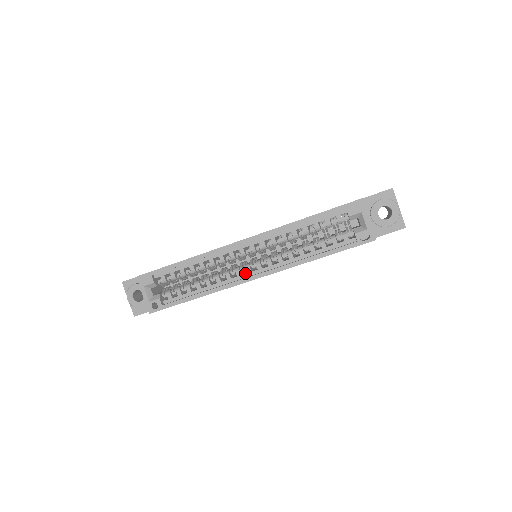
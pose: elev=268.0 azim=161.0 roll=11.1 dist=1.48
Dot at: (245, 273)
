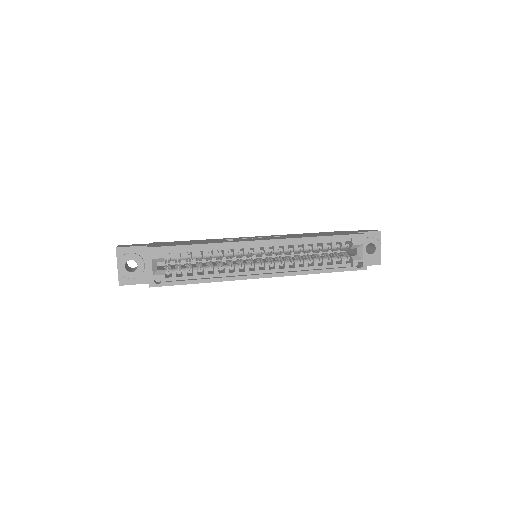
Dot at: (252, 270)
